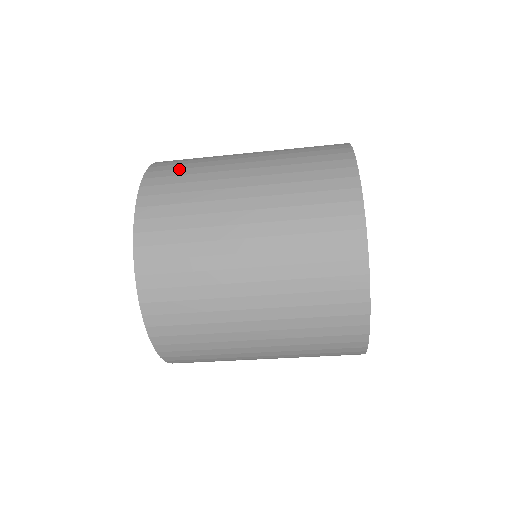
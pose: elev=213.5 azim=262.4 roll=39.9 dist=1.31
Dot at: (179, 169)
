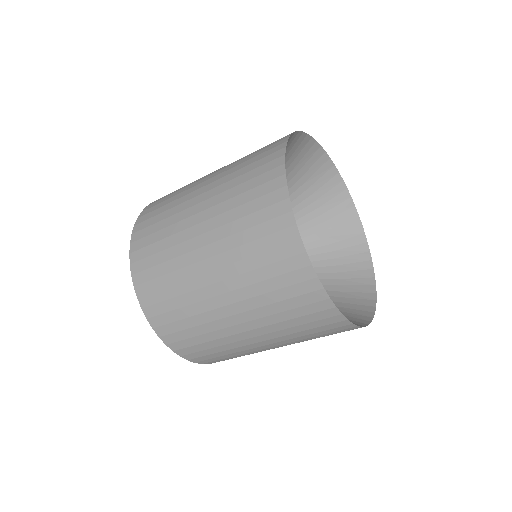
Dot at: (157, 279)
